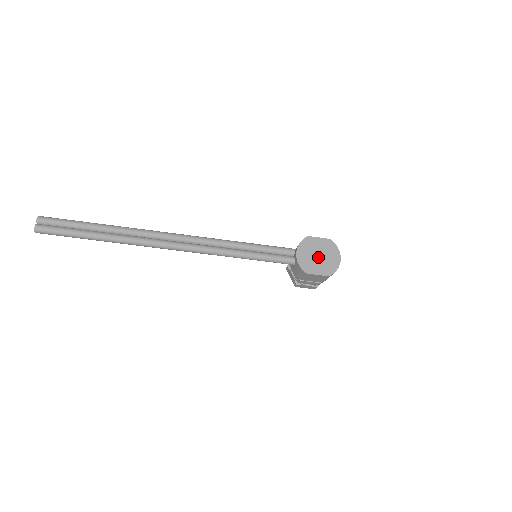
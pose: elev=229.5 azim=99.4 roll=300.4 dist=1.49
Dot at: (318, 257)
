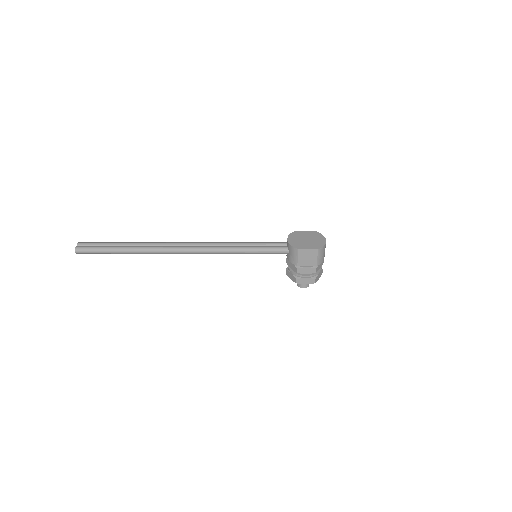
Dot at: (306, 240)
